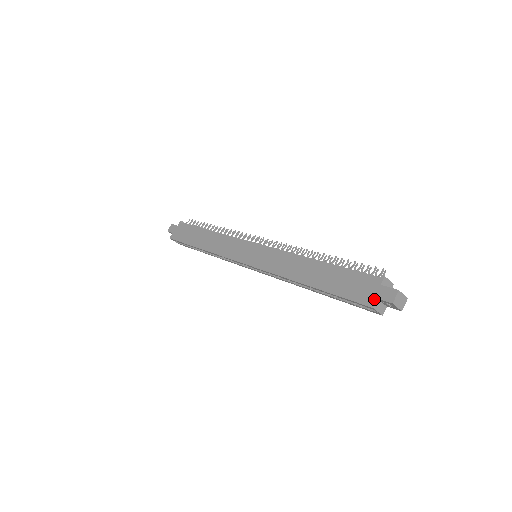
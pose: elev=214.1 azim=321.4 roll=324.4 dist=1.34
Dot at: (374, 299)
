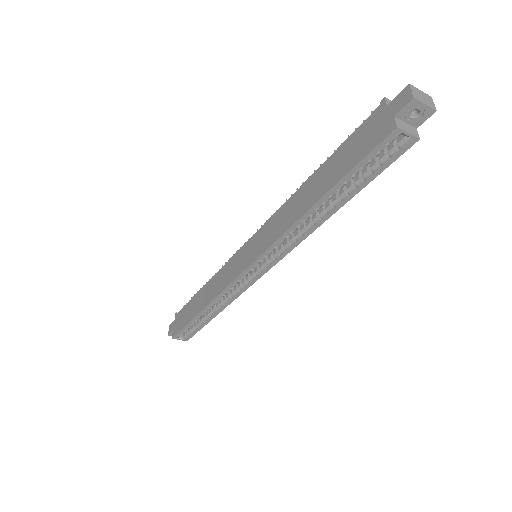
Dot at: (391, 121)
